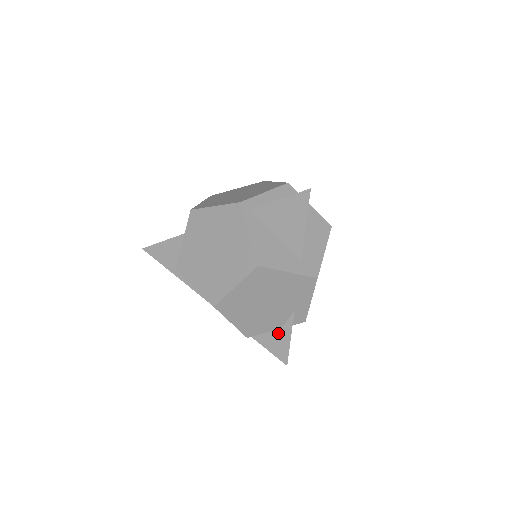
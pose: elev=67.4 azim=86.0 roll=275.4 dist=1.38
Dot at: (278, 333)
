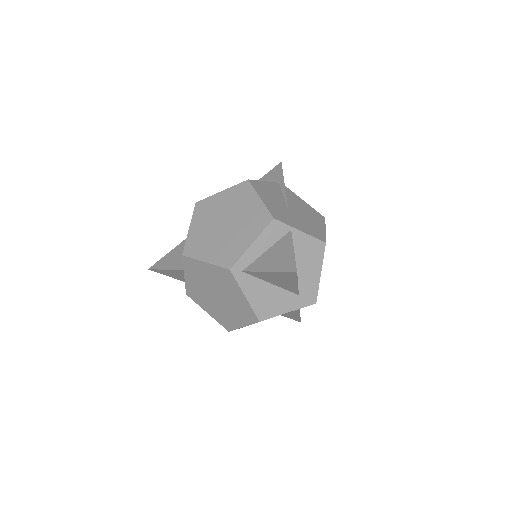
Dot at: (289, 313)
